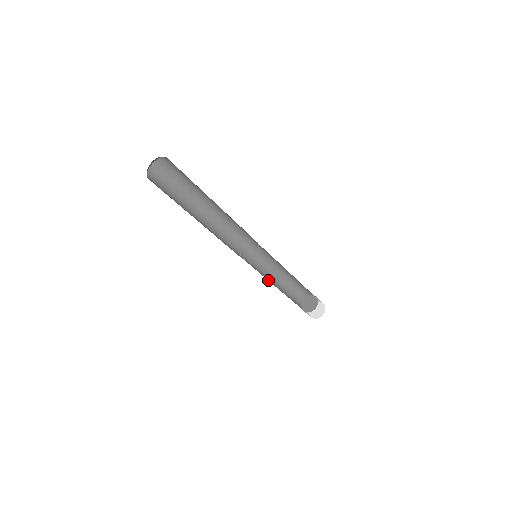
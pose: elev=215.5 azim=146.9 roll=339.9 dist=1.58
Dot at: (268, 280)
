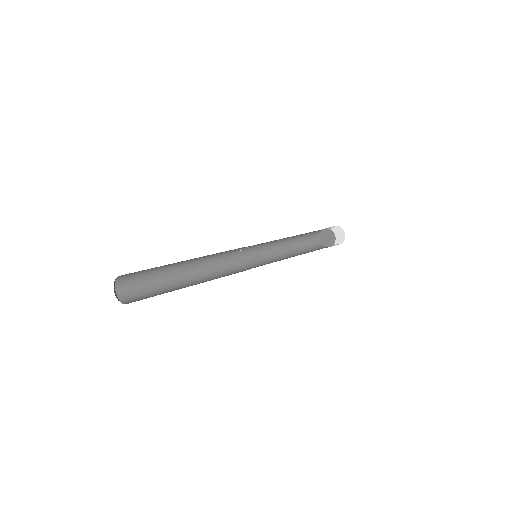
Dot at: (275, 251)
